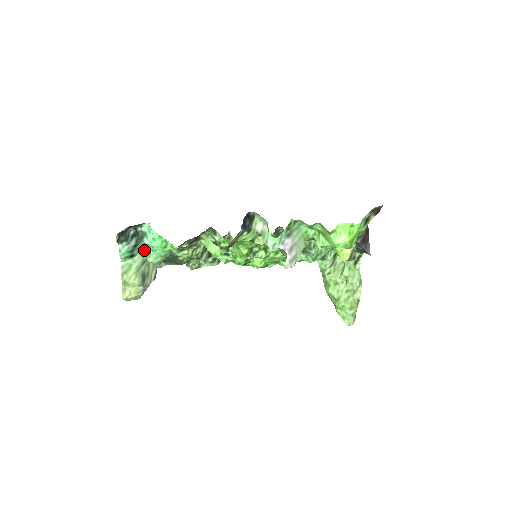
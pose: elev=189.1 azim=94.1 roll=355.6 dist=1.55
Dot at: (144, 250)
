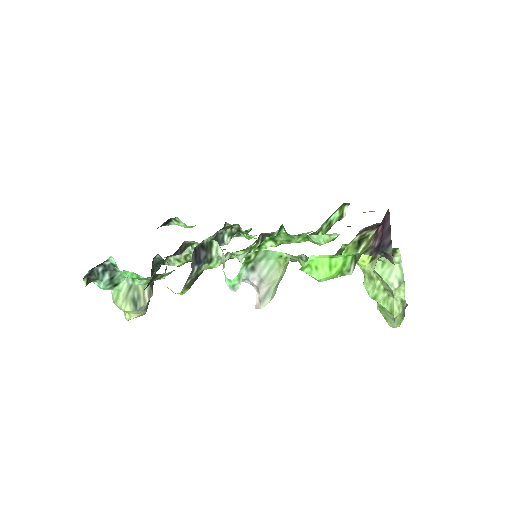
Dot at: occluded
